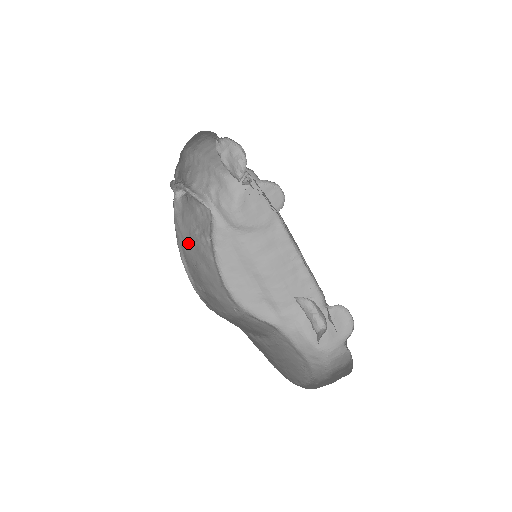
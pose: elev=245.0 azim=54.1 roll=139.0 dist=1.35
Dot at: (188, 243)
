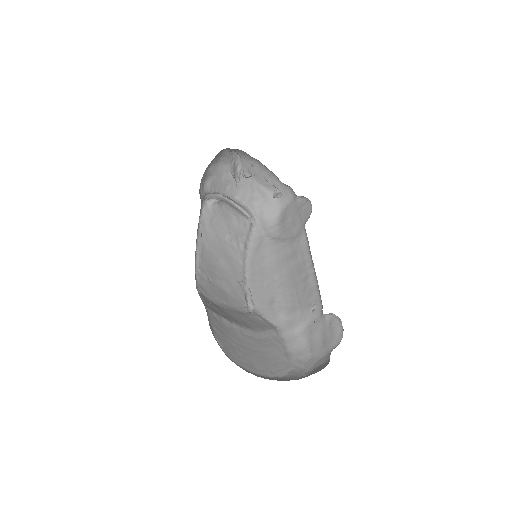
Dot at: (212, 243)
